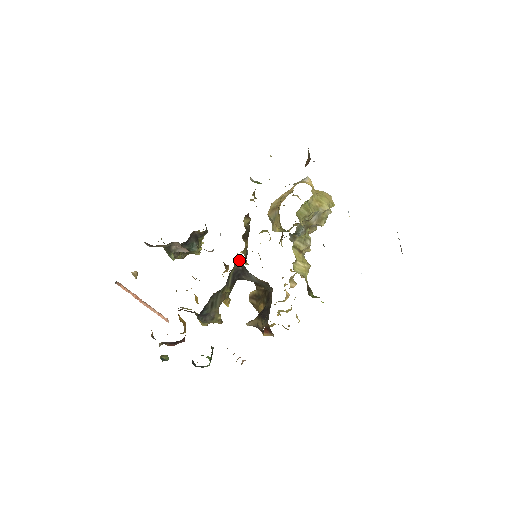
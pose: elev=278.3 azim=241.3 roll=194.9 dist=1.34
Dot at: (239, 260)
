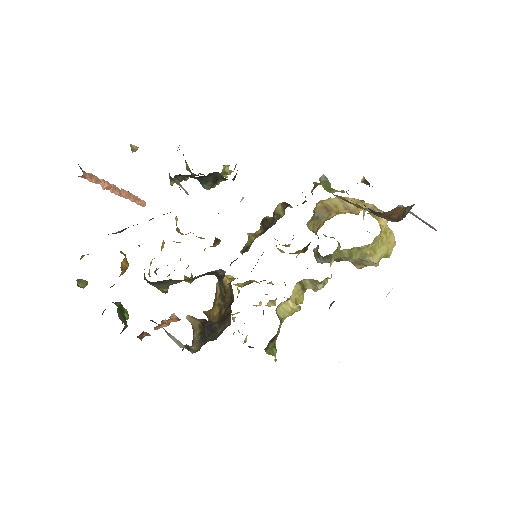
Dot at: (222, 270)
